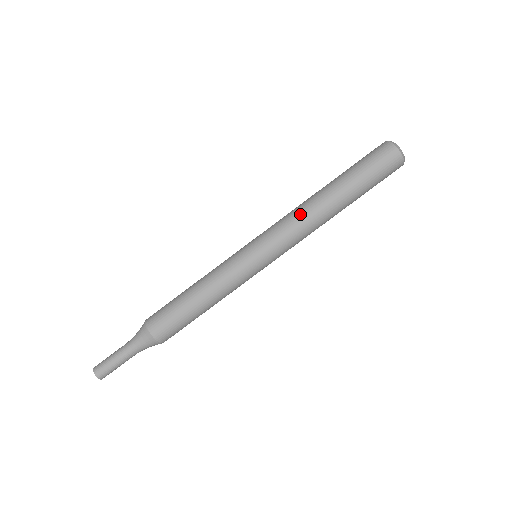
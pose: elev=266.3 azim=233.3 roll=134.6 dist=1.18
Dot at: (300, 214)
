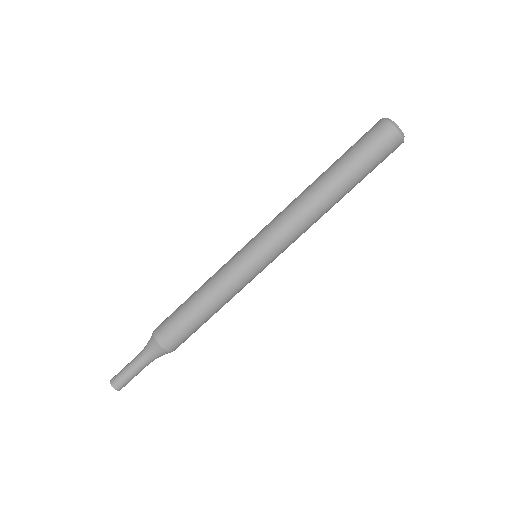
Dot at: (301, 215)
